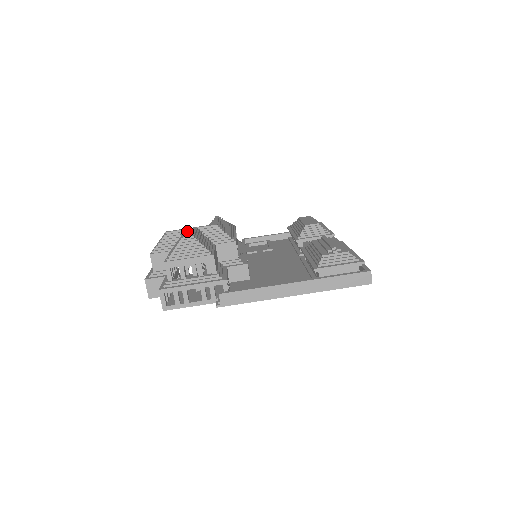
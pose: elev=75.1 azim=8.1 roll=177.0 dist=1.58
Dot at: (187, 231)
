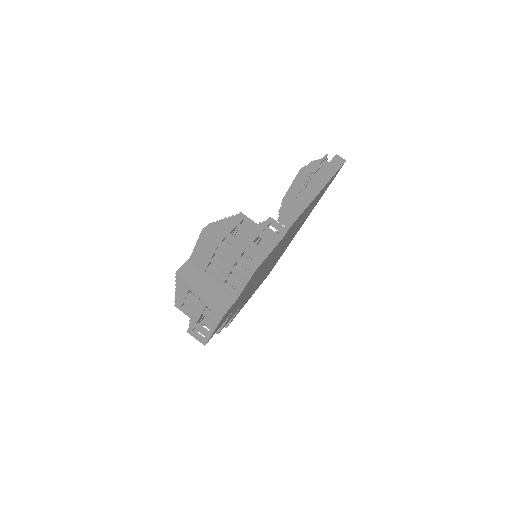
Dot at: (195, 247)
